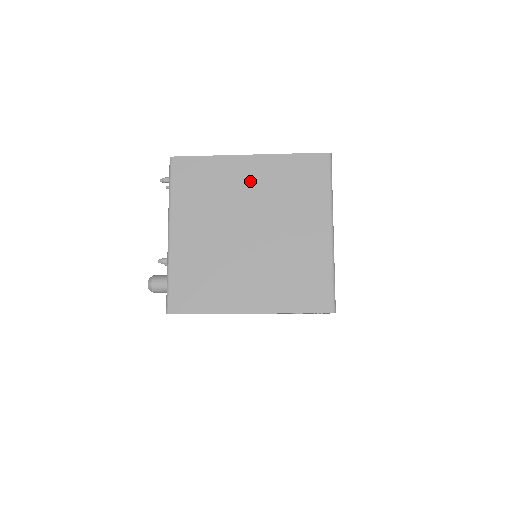
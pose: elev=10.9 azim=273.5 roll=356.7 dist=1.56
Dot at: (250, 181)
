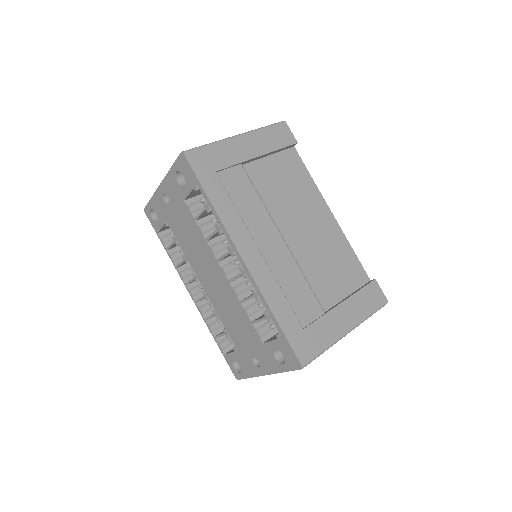
Dot at: occluded
